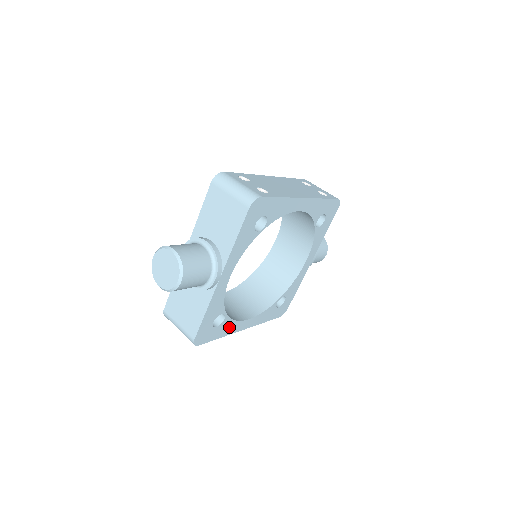
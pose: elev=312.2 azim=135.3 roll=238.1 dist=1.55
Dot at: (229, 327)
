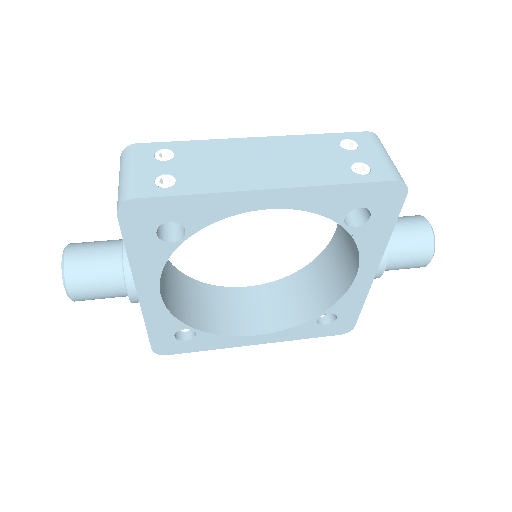
Dot at: (218, 341)
